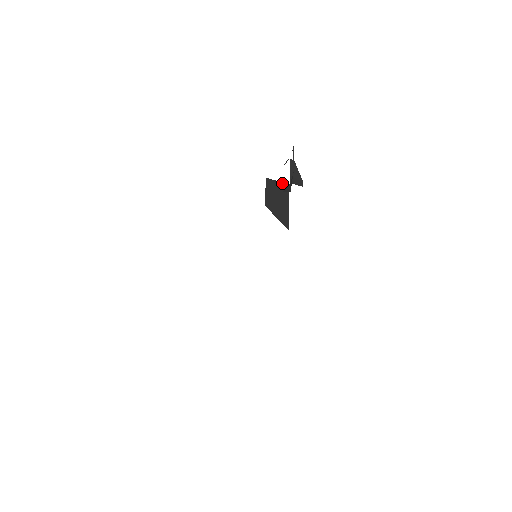
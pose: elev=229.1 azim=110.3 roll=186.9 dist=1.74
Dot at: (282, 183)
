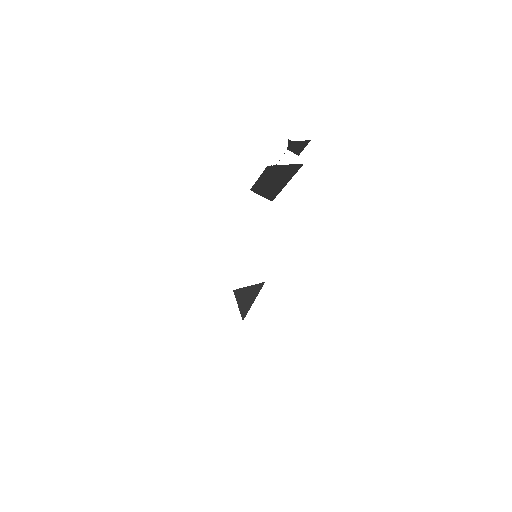
Dot at: (266, 198)
